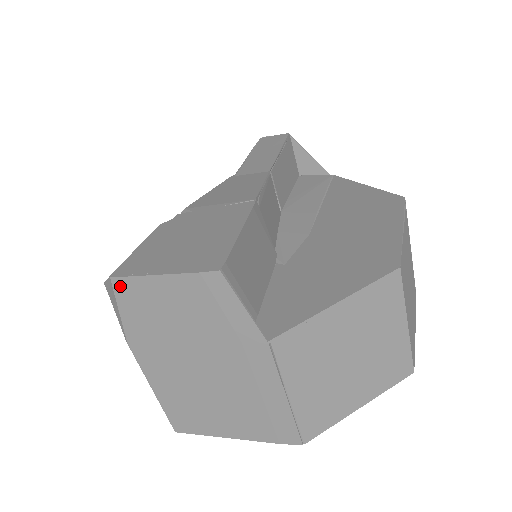
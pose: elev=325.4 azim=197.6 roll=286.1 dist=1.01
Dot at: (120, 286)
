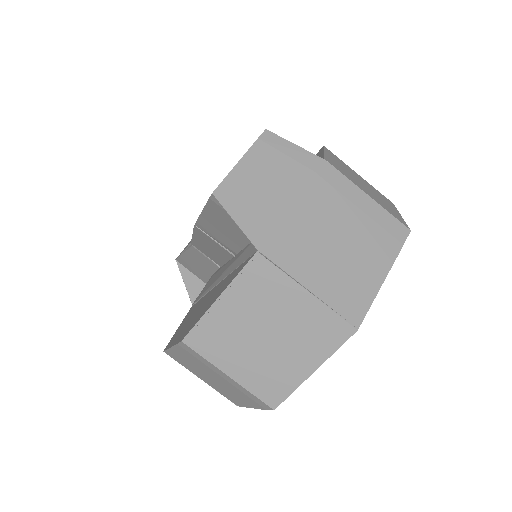
Dot at: (222, 195)
